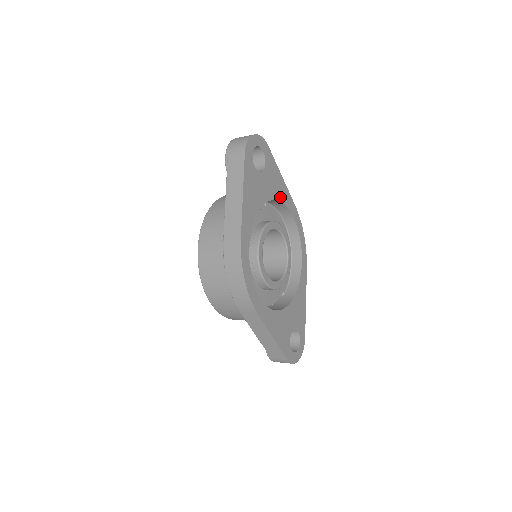
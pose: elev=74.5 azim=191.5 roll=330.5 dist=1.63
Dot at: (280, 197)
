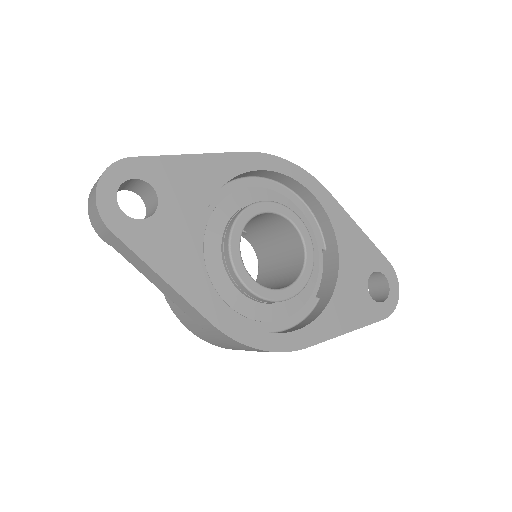
Dot at: (214, 183)
